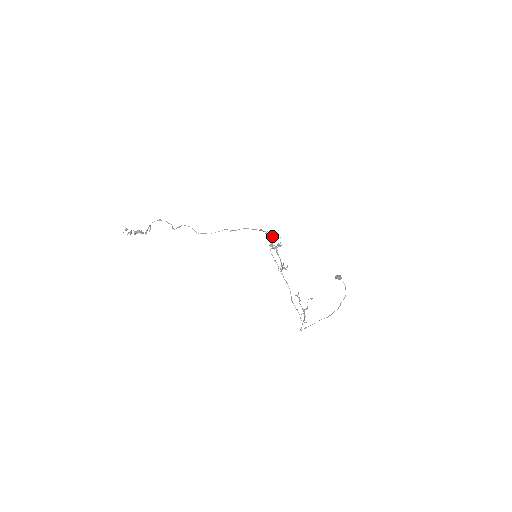
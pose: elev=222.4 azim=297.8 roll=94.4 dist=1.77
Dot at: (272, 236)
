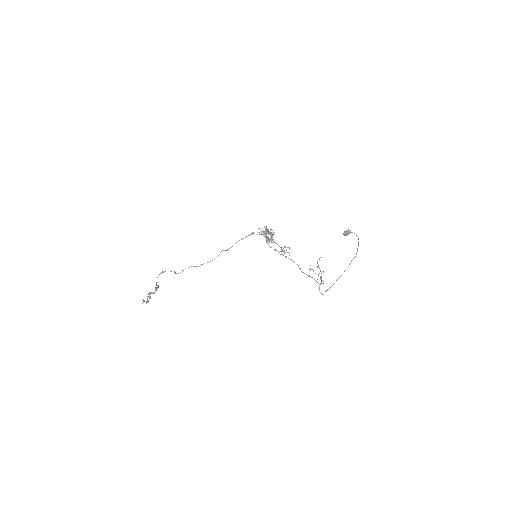
Dot at: (264, 232)
